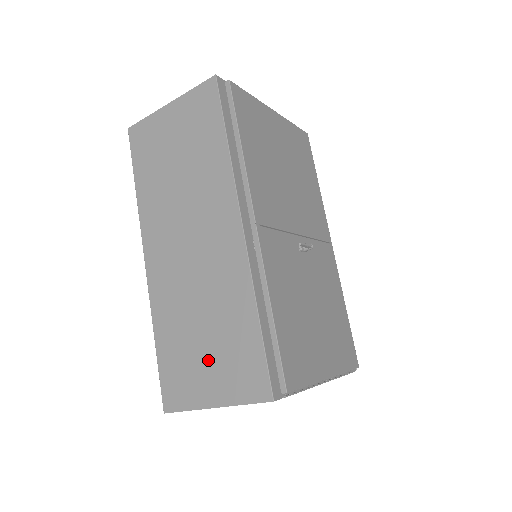
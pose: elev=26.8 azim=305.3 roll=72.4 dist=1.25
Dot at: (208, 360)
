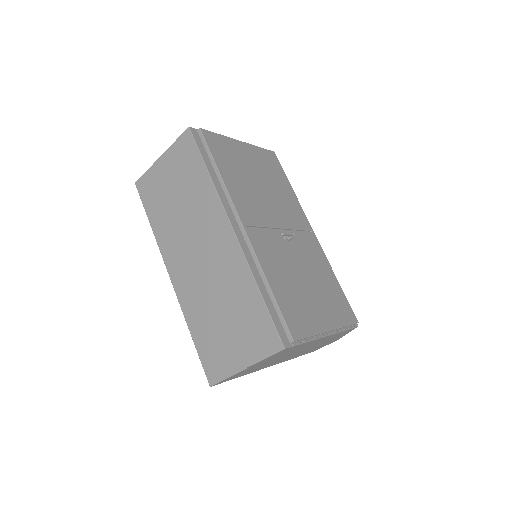
Dot at: (232, 335)
